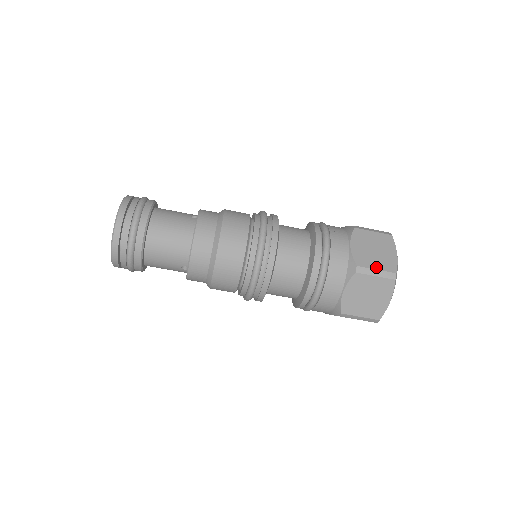
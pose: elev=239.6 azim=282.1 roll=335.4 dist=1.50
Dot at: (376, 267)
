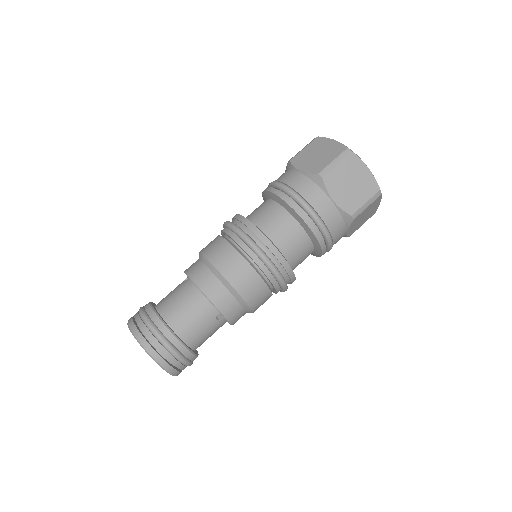
Dot at: (331, 160)
